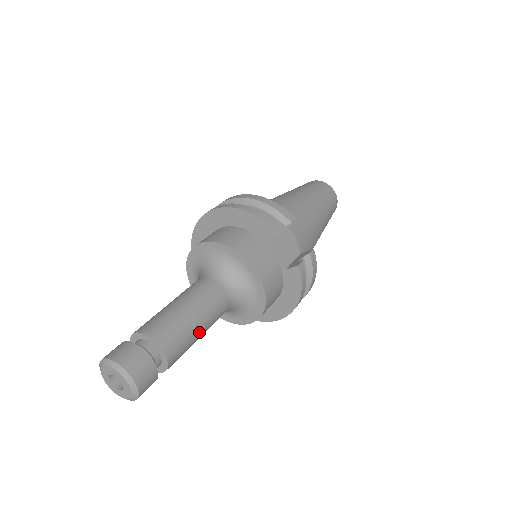
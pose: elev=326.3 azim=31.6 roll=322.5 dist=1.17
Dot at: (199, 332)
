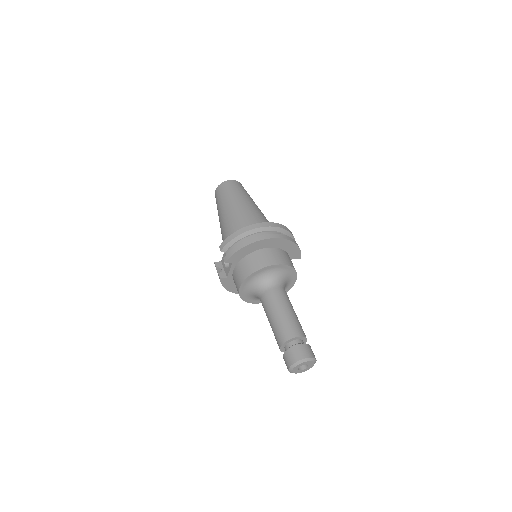
Dot at: occluded
